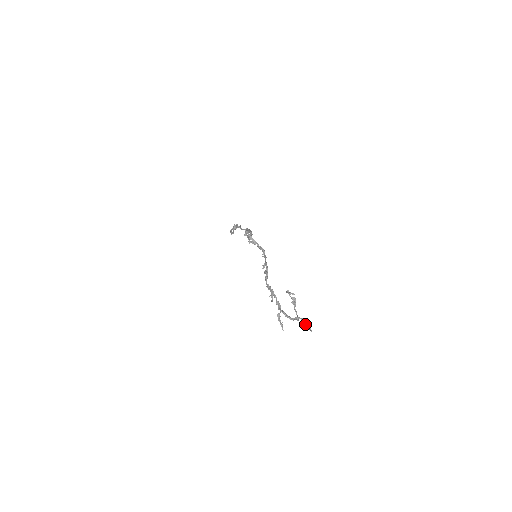
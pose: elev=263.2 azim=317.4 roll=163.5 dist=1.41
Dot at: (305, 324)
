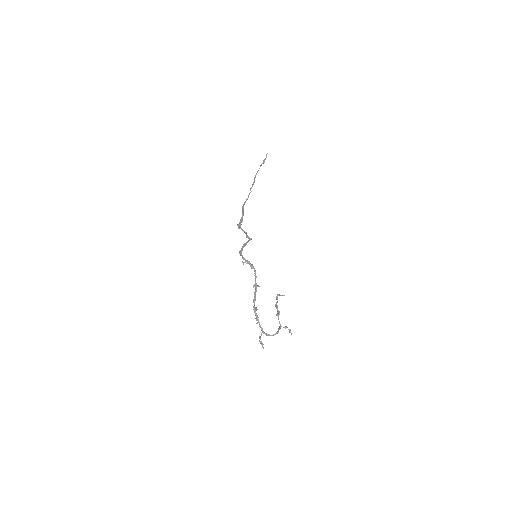
Dot at: occluded
